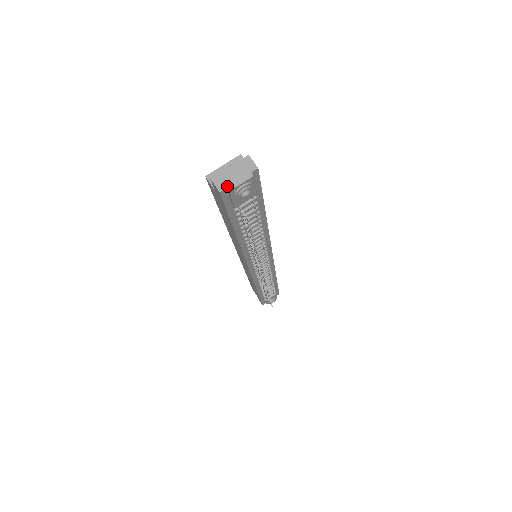
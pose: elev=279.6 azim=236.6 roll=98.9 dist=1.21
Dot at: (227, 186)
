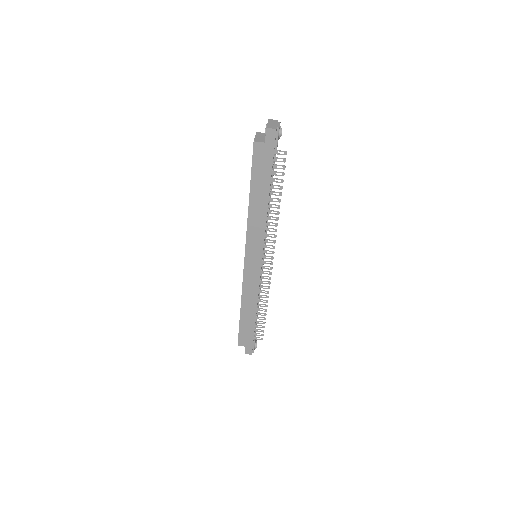
Dot at: (276, 127)
